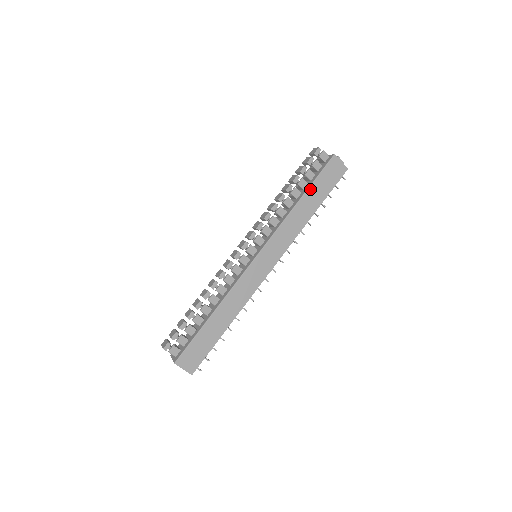
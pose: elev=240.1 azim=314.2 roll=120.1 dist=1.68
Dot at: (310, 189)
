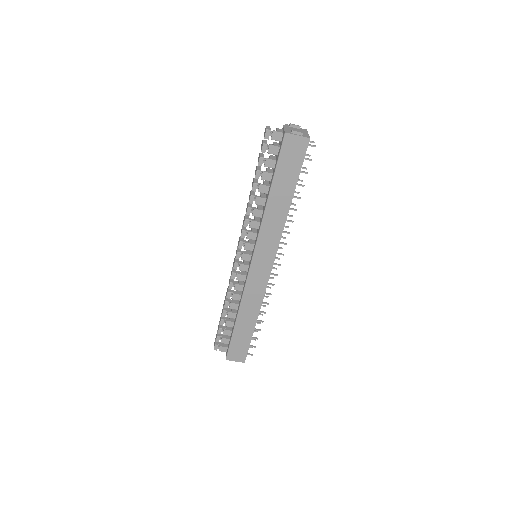
Dot at: (274, 182)
